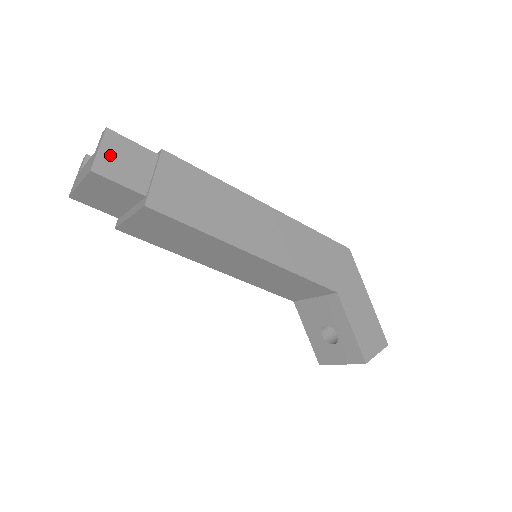
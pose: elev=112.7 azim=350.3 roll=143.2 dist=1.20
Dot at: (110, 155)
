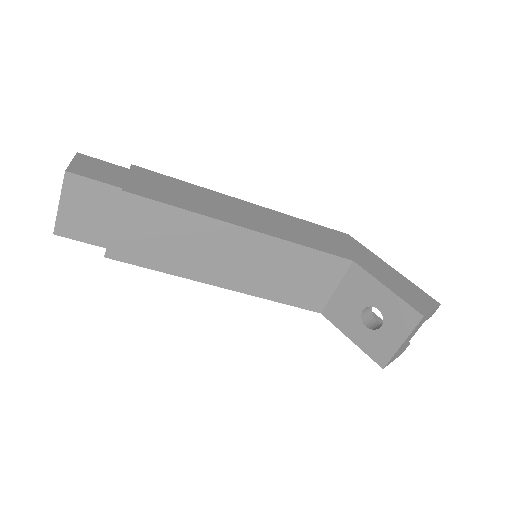
Dot at: (83, 165)
